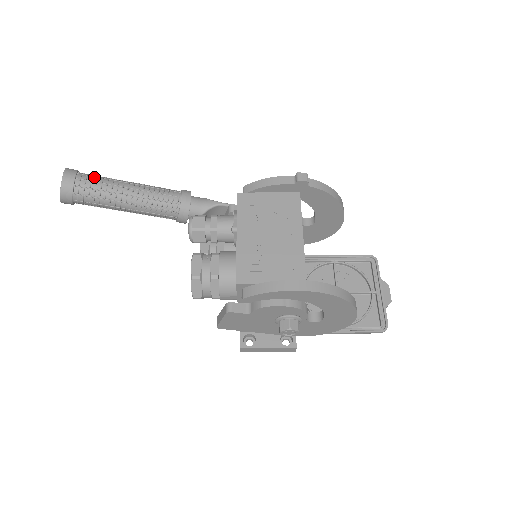
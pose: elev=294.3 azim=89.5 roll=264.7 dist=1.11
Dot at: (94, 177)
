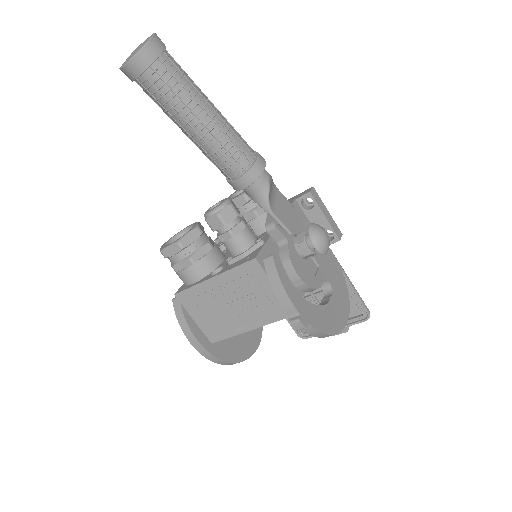
Dot at: (166, 86)
